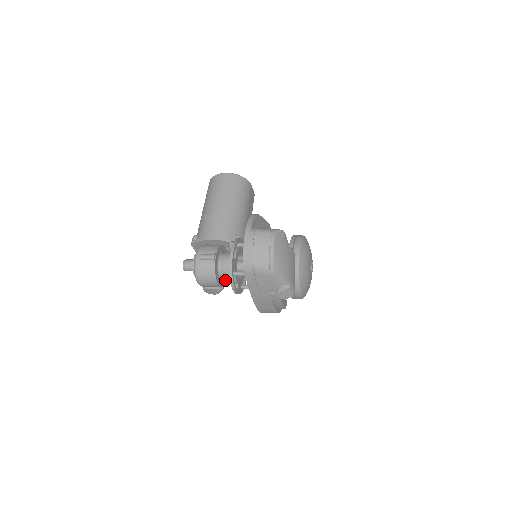
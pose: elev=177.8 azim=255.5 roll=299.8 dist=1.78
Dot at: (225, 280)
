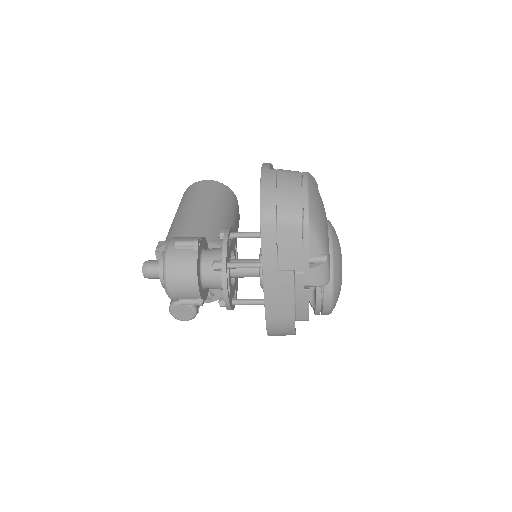
Dot at: (205, 295)
